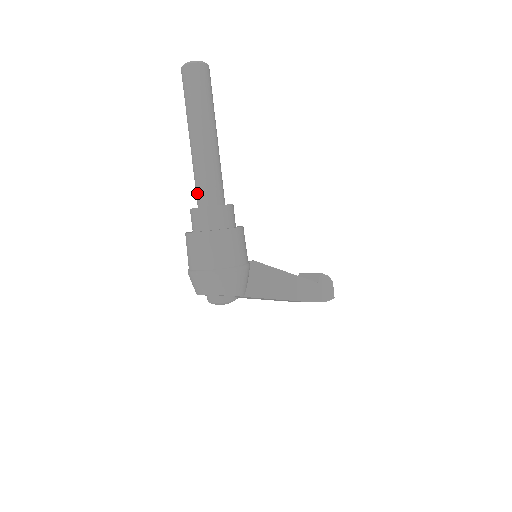
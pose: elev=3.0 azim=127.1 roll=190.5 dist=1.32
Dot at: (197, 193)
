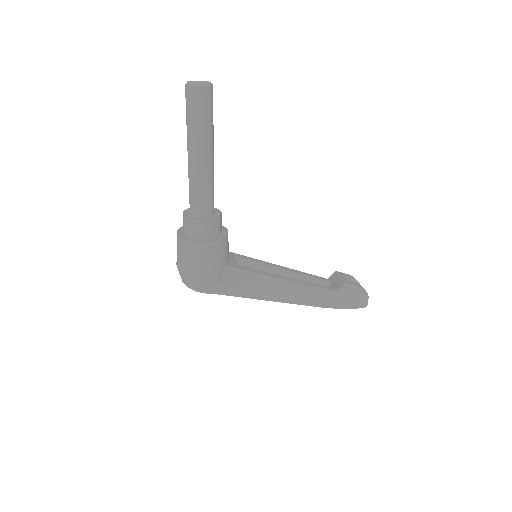
Dot at: occluded
